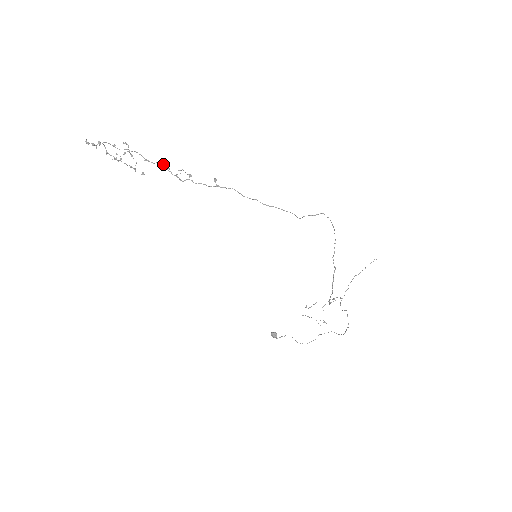
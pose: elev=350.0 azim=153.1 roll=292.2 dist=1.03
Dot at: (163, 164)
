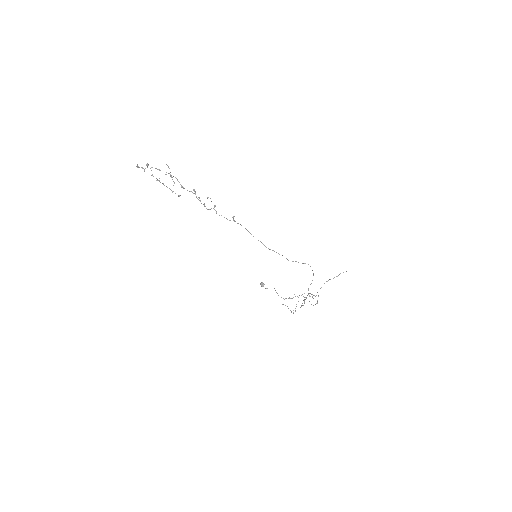
Dot at: (195, 194)
